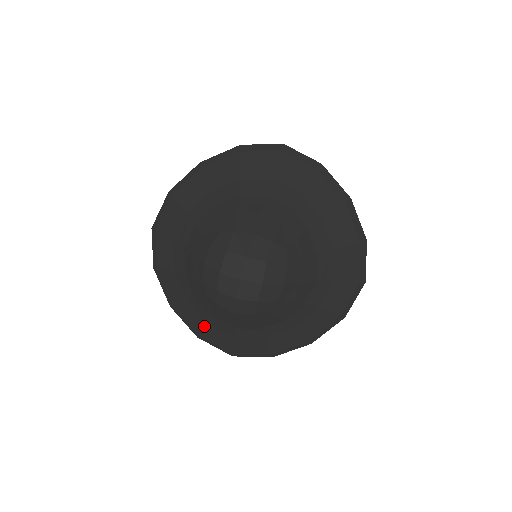
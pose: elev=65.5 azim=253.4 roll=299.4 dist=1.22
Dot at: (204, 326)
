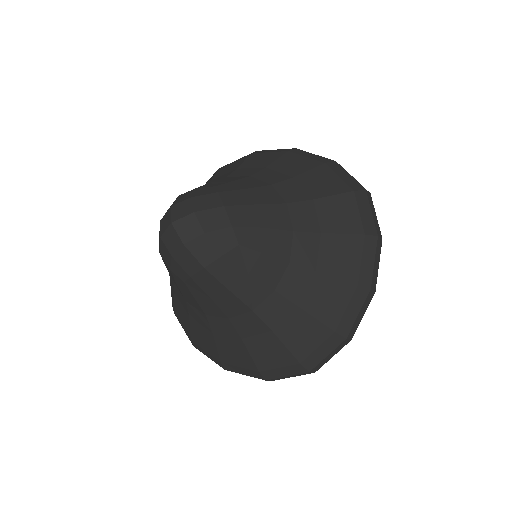
Dot at: (245, 349)
